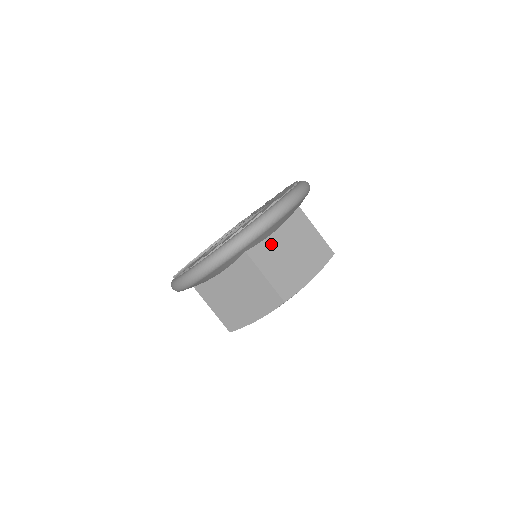
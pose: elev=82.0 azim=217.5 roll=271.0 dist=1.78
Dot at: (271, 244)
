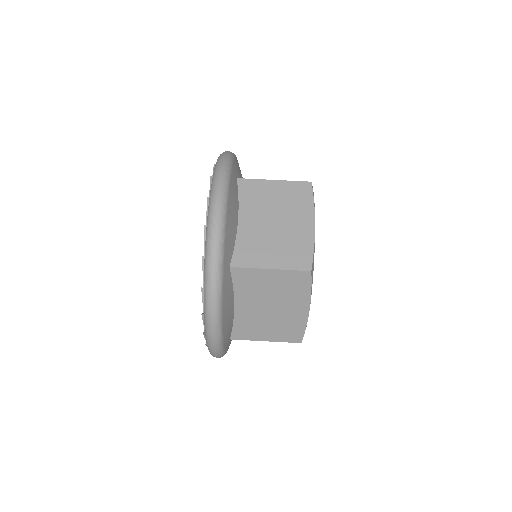
Dot at: occluded
